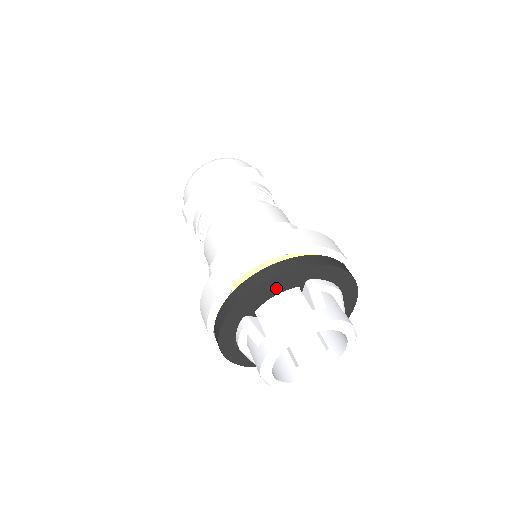
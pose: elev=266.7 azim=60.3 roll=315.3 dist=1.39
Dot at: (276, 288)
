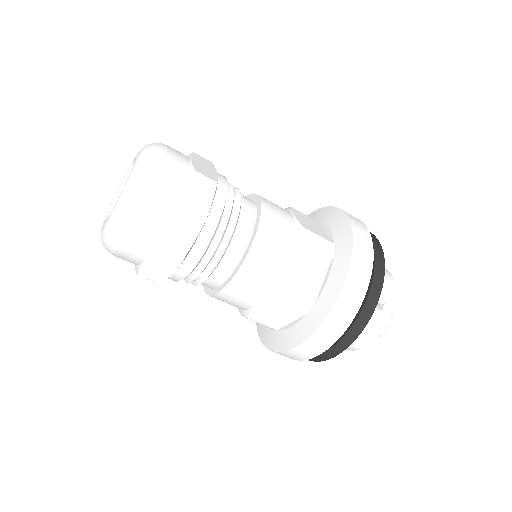
Dot at: occluded
